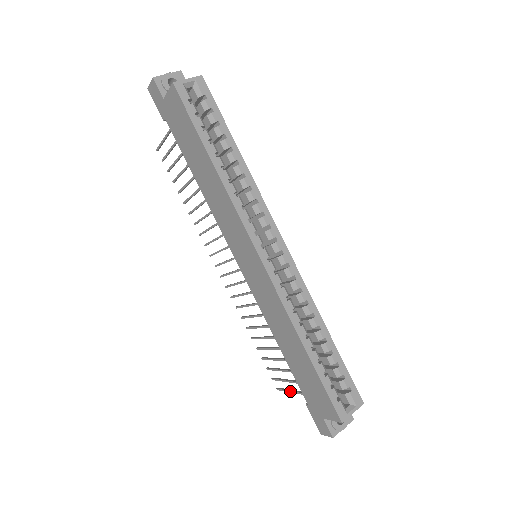
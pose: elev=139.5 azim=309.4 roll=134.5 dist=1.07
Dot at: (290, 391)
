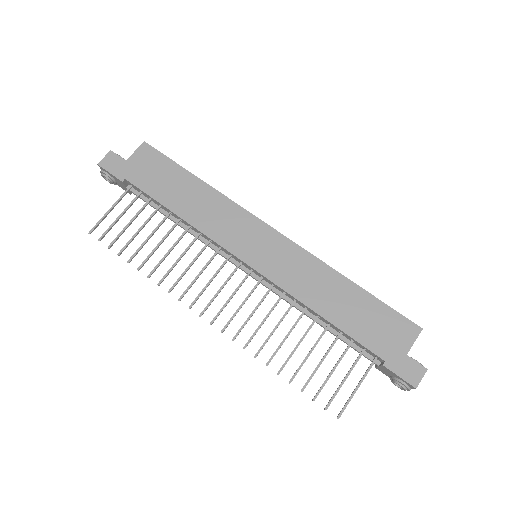
Dot at: (355, 389)
